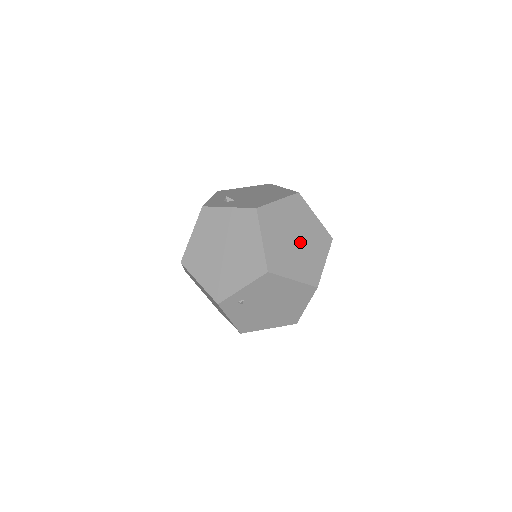
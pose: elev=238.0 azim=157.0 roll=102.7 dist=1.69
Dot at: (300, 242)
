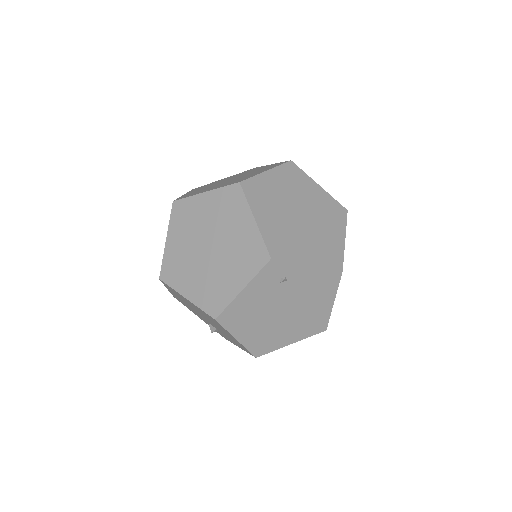
Dot at: occluded
